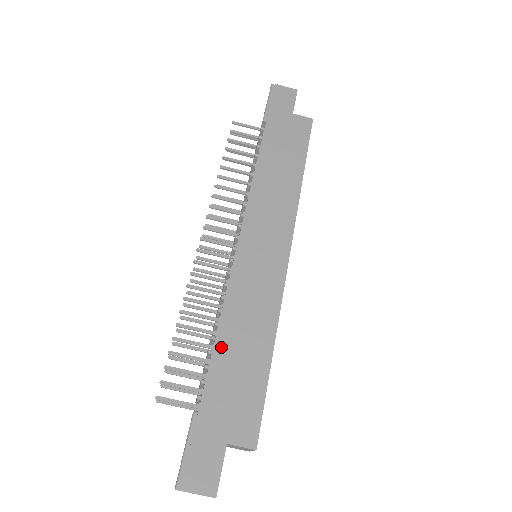
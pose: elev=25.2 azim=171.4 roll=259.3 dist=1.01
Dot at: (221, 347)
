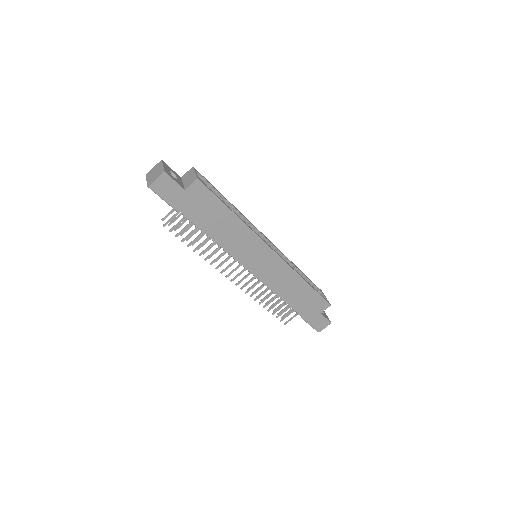
Dot at: (289, 301)
